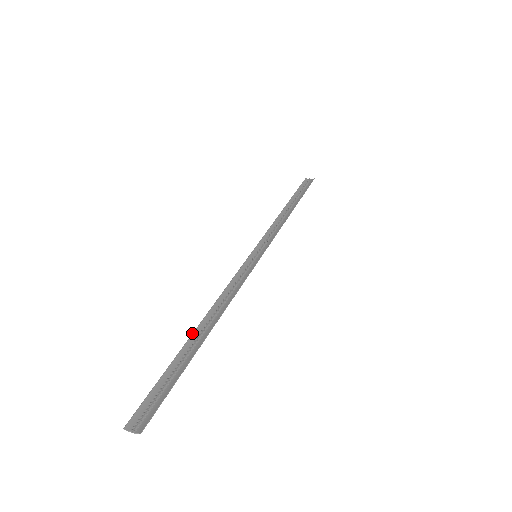
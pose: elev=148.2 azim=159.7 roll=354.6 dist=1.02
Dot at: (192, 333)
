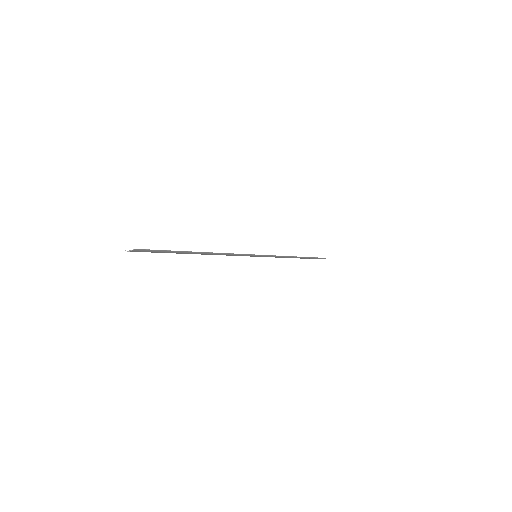
Dot at: occluded
